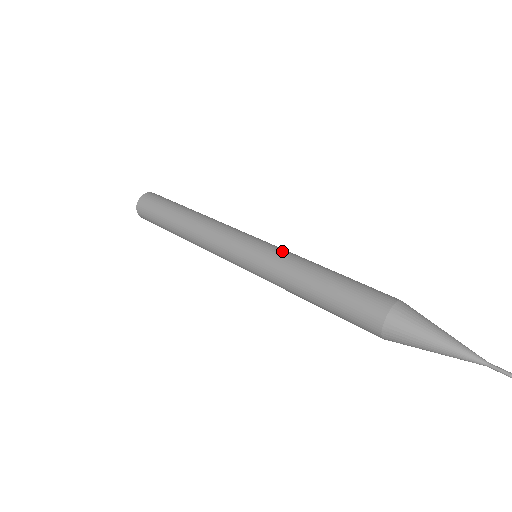
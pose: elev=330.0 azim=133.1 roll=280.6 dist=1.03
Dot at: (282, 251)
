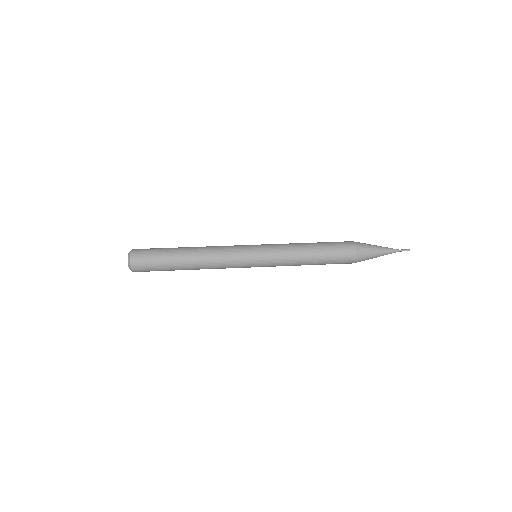
Dot at: (277, 244)
